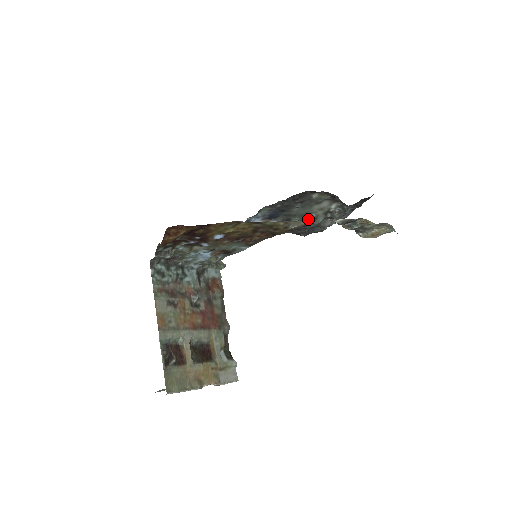
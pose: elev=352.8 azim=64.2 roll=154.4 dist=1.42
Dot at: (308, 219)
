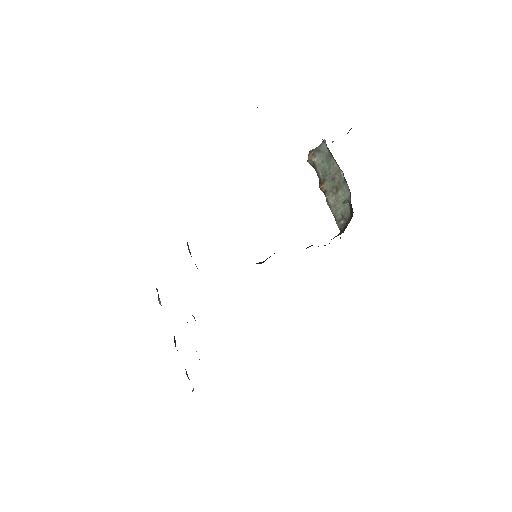
Dot at: occluded
